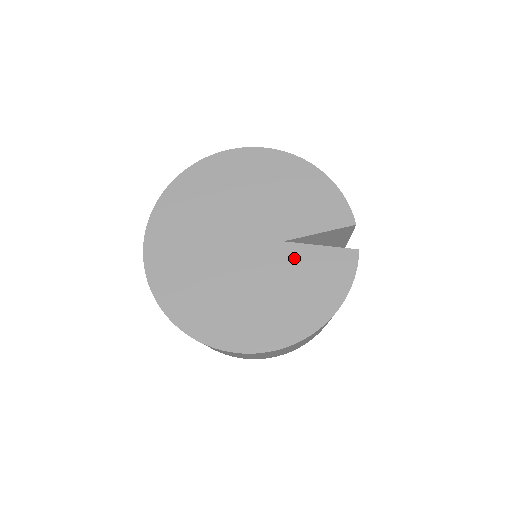
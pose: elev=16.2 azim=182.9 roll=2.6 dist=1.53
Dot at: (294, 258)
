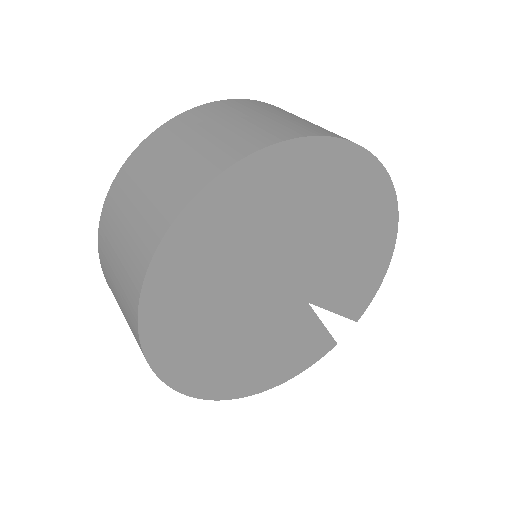
Dot at: (299, 324)
